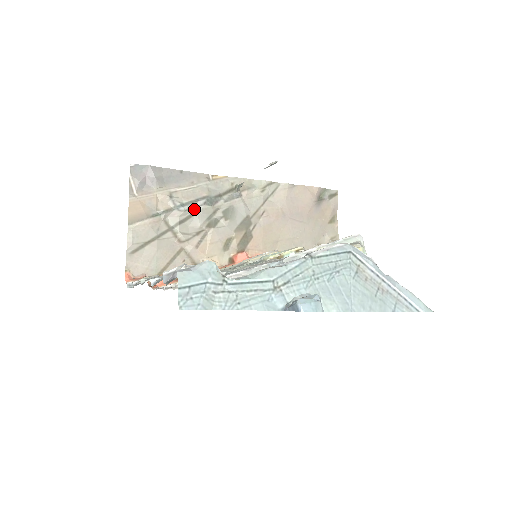
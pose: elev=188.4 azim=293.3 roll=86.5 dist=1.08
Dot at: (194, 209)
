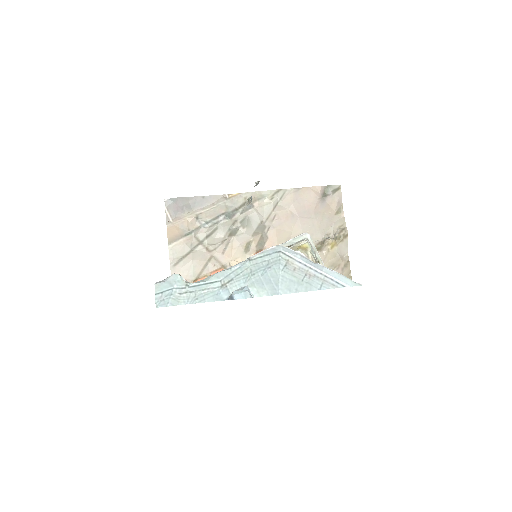
Dot at: (216, 224)
